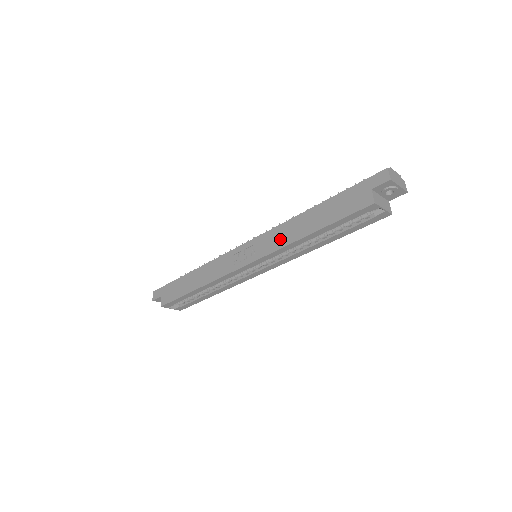
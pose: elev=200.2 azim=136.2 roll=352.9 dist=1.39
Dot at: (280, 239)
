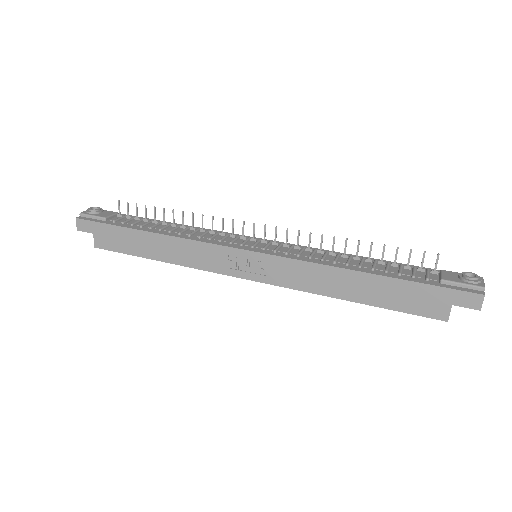
Dot at: (307, 281)
